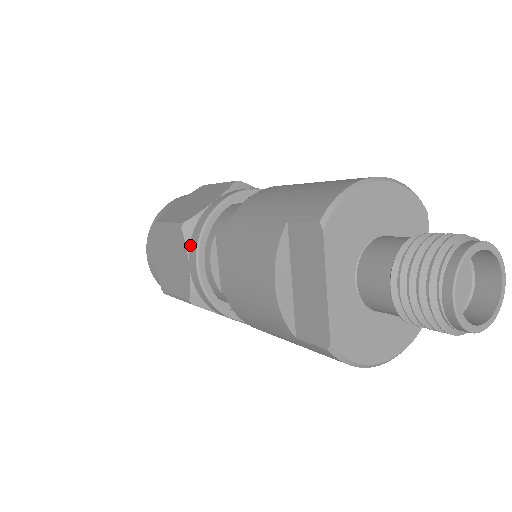
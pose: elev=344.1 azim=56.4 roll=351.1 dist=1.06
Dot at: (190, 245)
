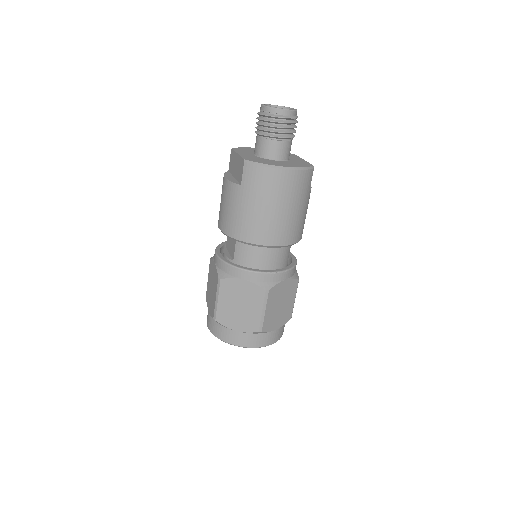
Dot at: occluded
